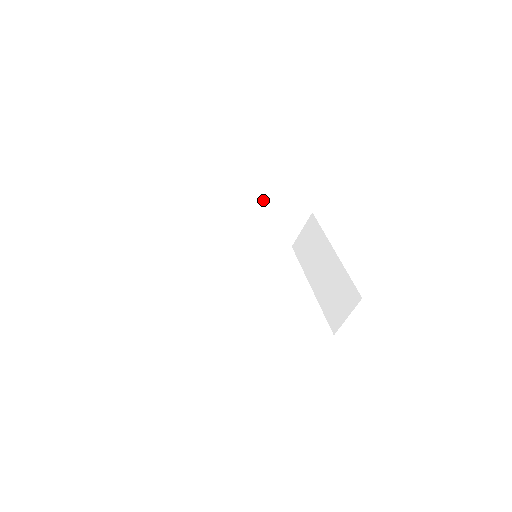
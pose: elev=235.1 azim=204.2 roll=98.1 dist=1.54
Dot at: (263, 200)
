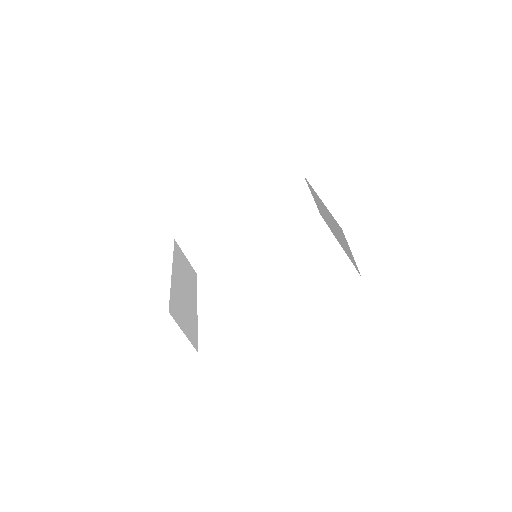
Dot at: (251, 202)
